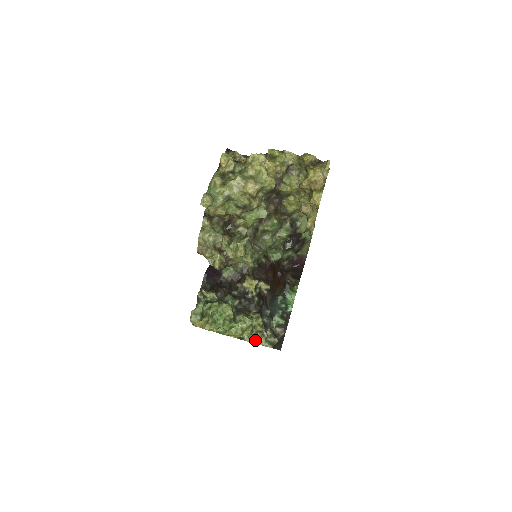
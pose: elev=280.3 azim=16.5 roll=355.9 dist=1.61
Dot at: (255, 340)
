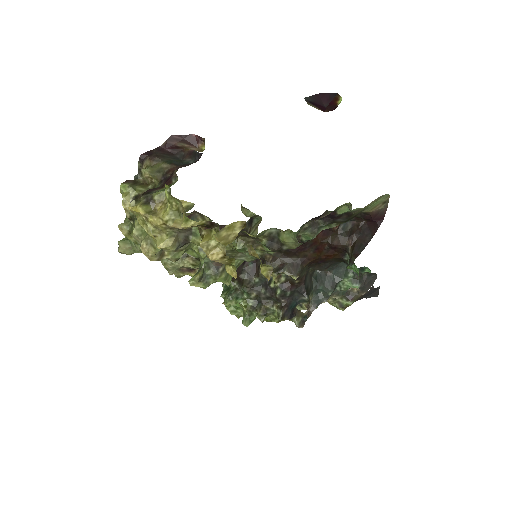
Dot at: occluded
